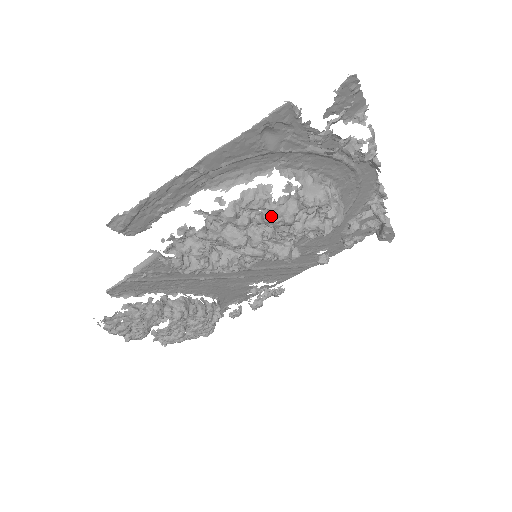
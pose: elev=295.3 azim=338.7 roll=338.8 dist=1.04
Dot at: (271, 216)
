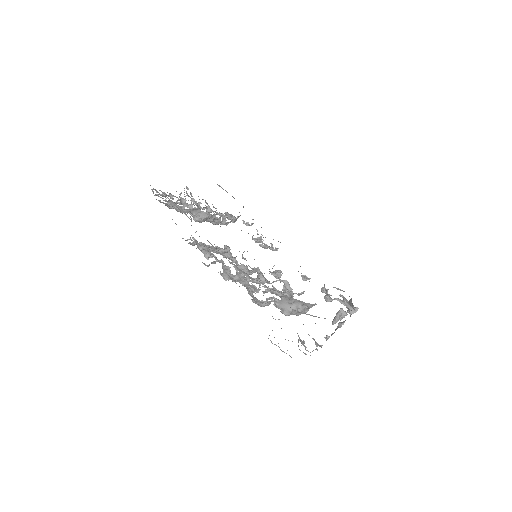
Dot at: (249, 292)
